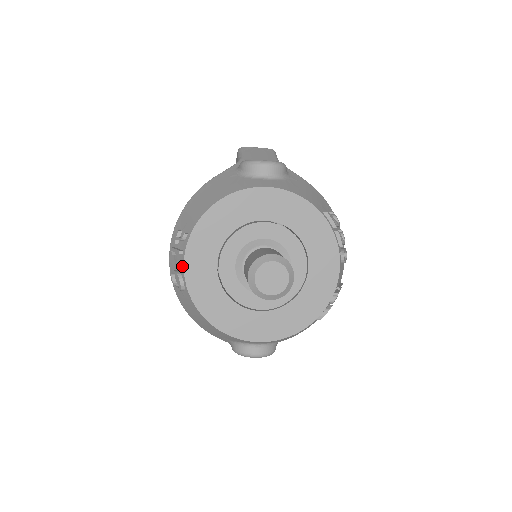
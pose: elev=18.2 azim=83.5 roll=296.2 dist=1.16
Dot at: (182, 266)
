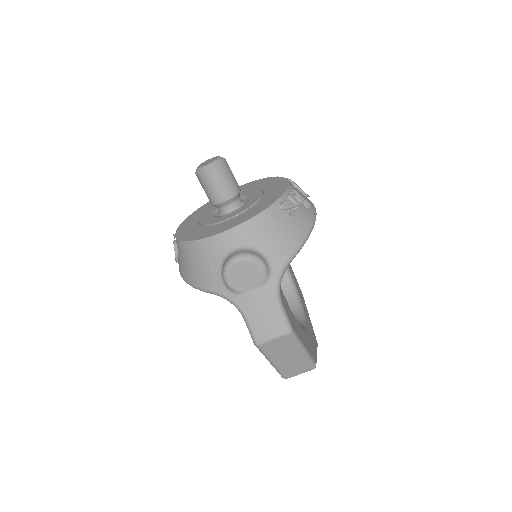
Dot at: (175, 233)
